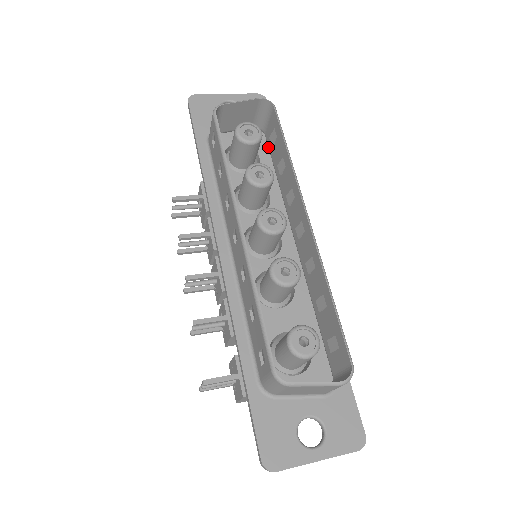
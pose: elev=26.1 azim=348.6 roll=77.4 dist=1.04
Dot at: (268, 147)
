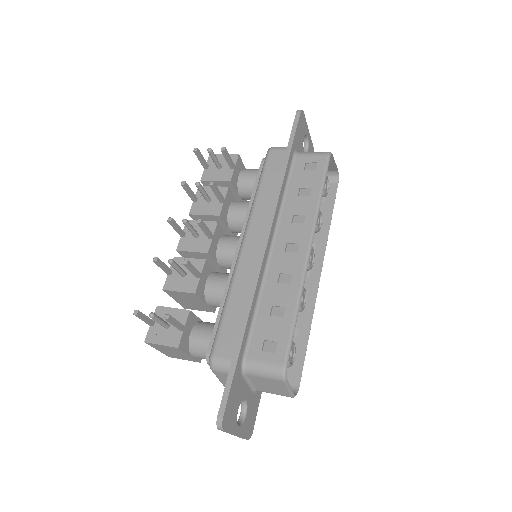
Dot at: occluded
